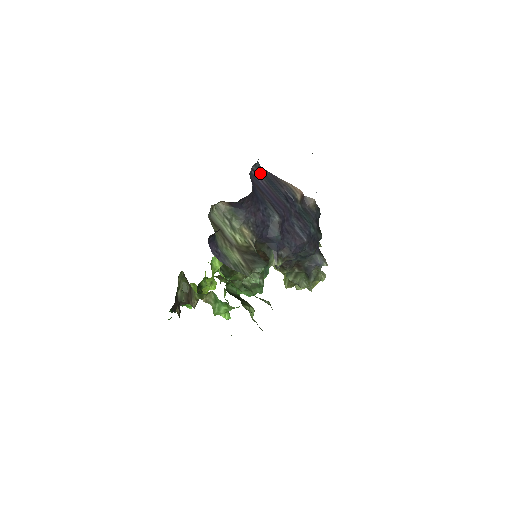
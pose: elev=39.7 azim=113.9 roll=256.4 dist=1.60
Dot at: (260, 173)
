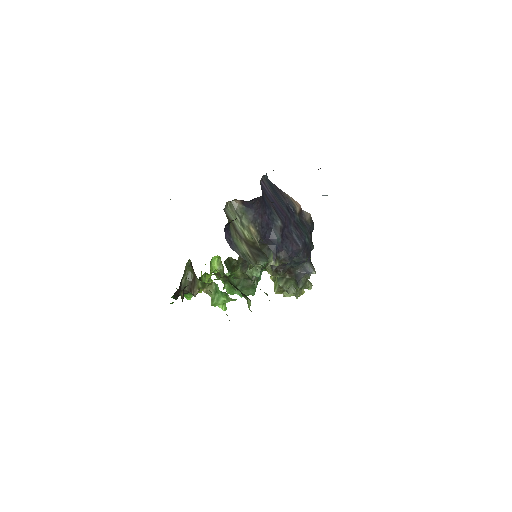
Dot at: (267, 184)
